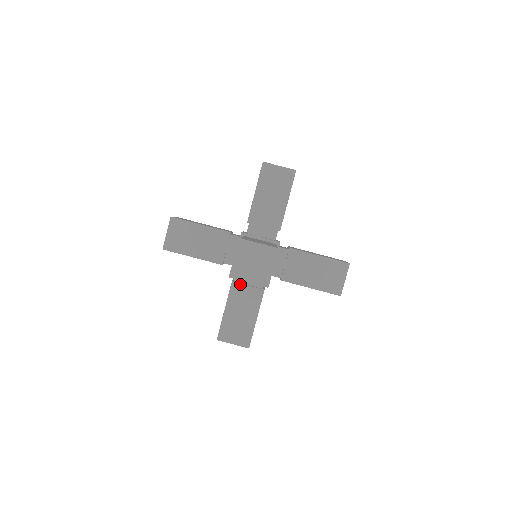
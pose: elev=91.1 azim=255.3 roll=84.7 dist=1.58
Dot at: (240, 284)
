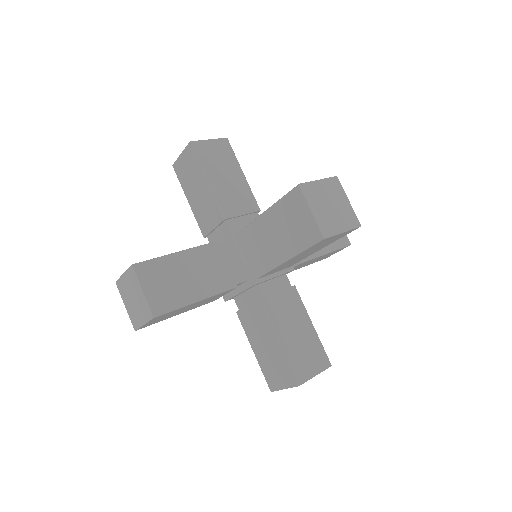
Dot at: (221, 252)
